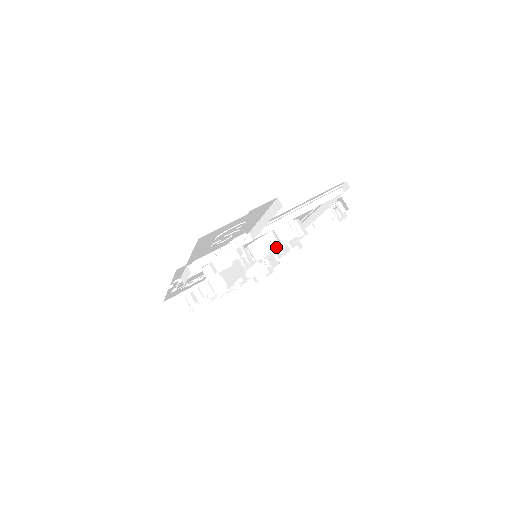
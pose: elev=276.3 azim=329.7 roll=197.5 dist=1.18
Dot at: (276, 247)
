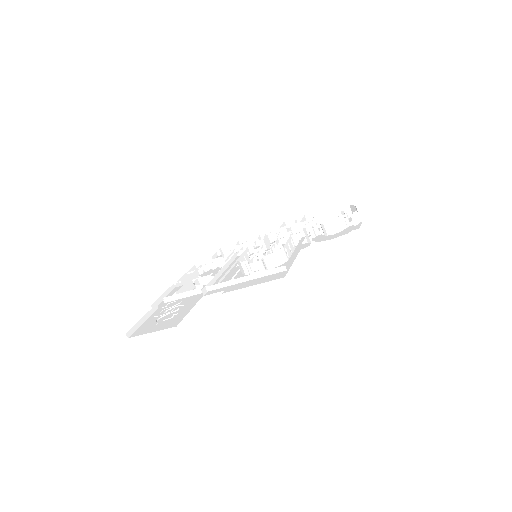
Dot at: occluded
